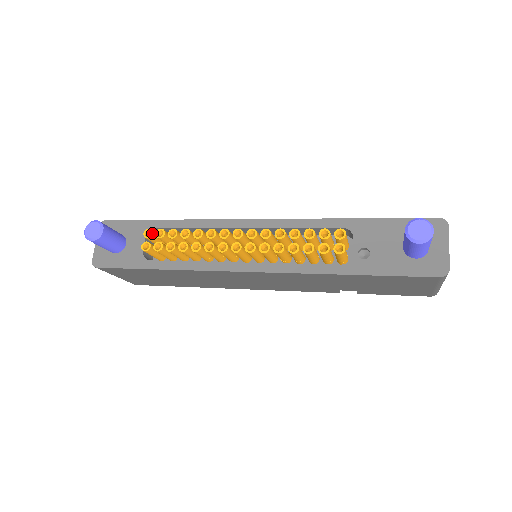
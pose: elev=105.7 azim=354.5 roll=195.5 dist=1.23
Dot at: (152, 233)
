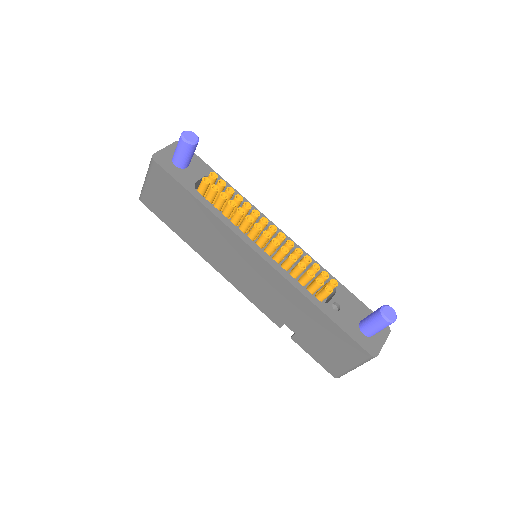
Dot at: occluded
